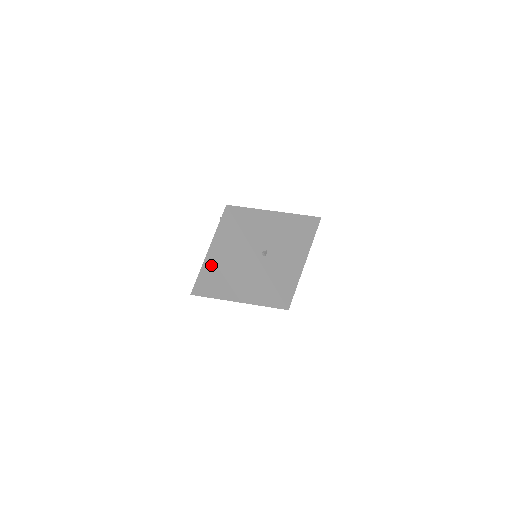
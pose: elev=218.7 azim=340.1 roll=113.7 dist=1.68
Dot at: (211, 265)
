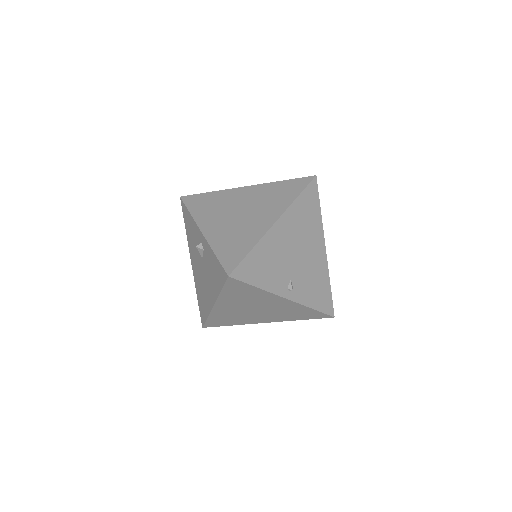
Dot at: (223, 311)
